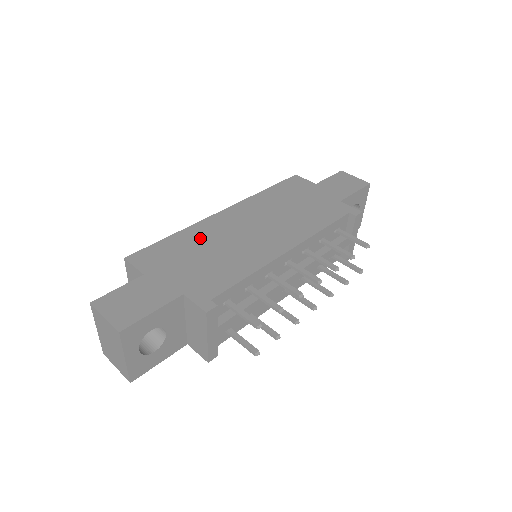
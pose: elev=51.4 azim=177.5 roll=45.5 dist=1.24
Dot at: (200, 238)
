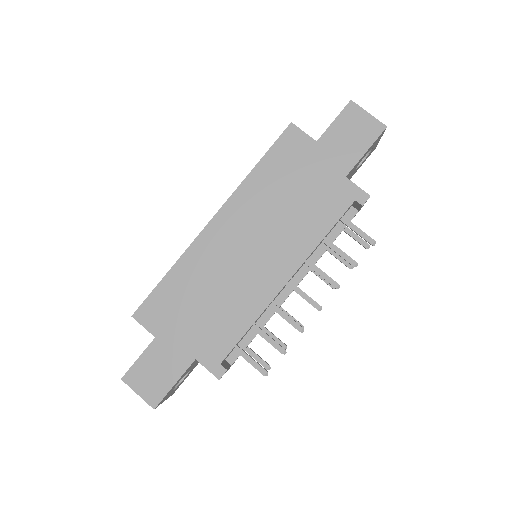
Dot at: (196, 275)
